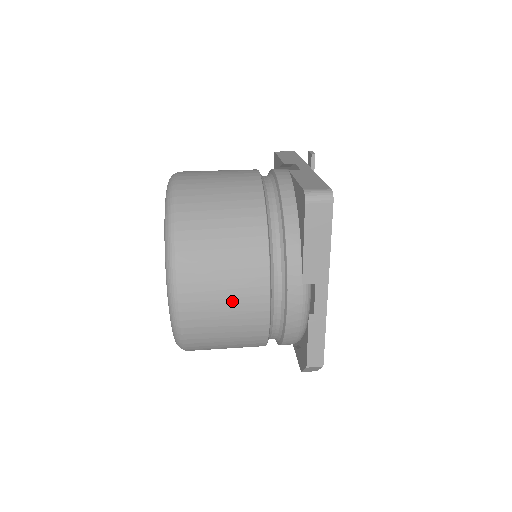
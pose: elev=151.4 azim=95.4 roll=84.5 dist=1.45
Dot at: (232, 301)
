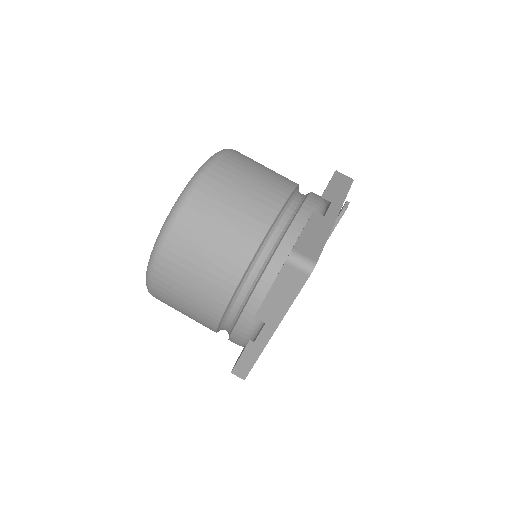
Dot at: (195, 293)
